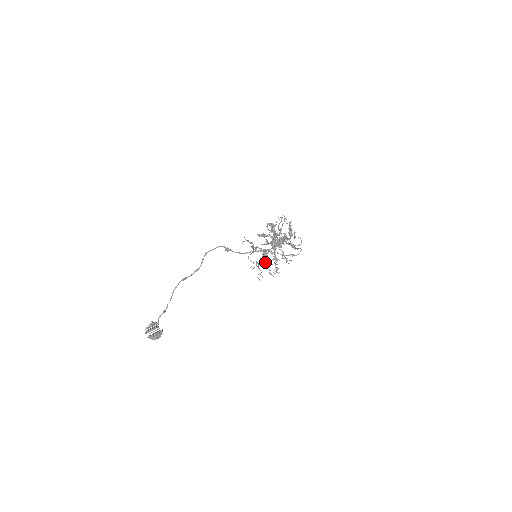
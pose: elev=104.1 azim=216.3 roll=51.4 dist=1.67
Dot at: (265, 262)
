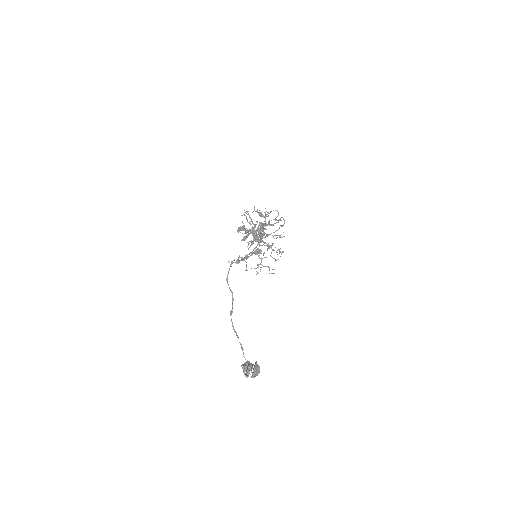
Dot at: occluded
